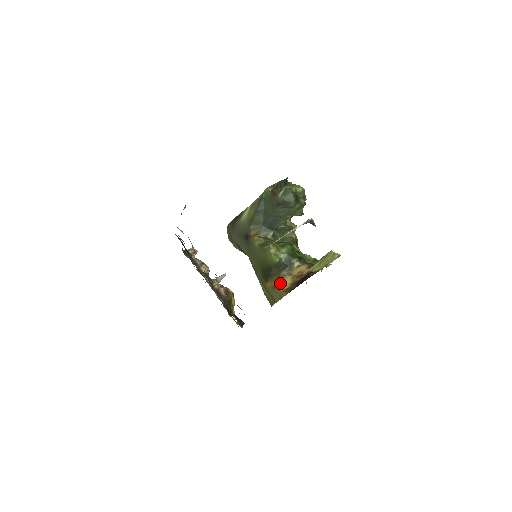
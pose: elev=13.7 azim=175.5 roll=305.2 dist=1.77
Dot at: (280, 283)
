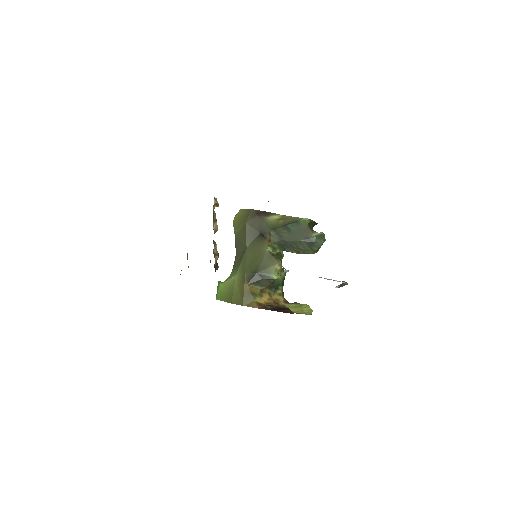
Dot at: (259, 294)
